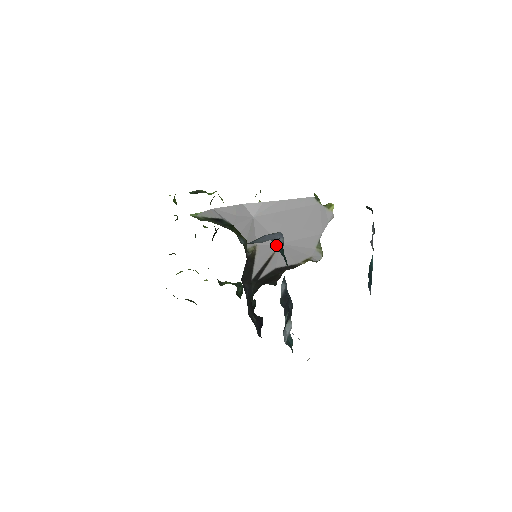
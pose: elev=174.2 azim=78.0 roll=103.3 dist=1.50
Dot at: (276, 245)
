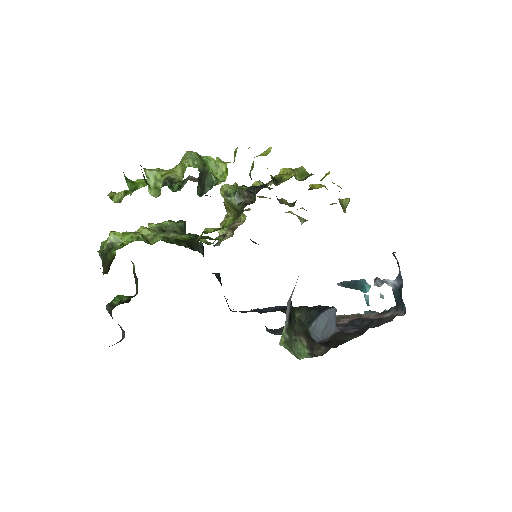
Dot at: occluded
